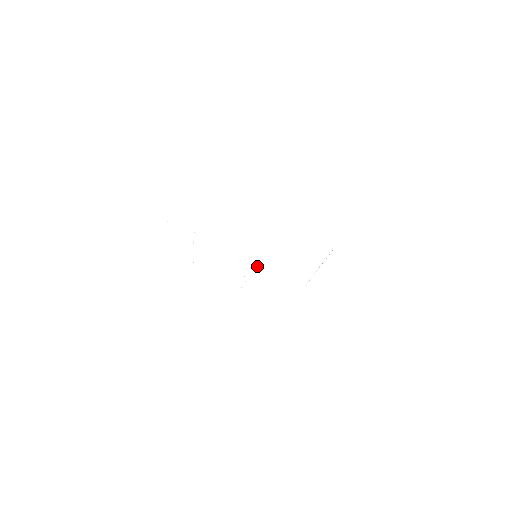
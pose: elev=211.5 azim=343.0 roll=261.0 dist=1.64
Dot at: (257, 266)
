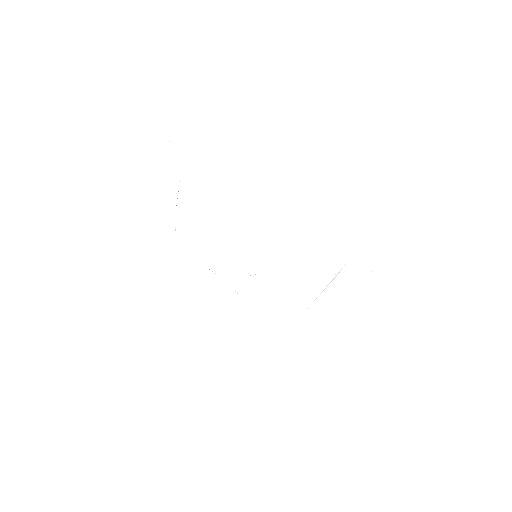
Dot at: (259, 271)
